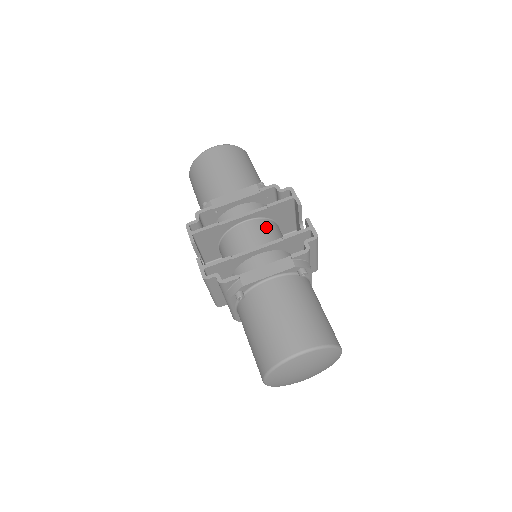
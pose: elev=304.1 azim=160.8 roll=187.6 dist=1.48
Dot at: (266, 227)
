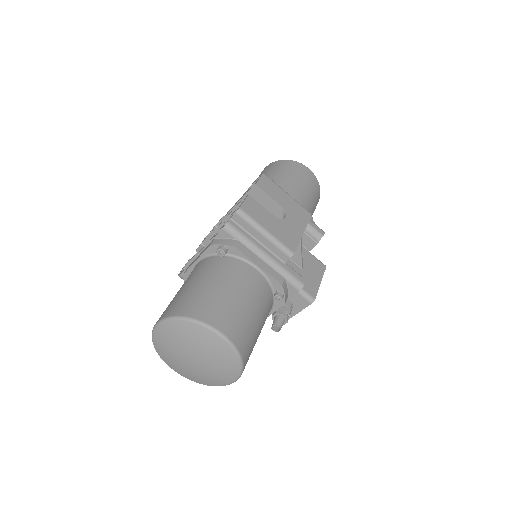
Dot at: occluded
